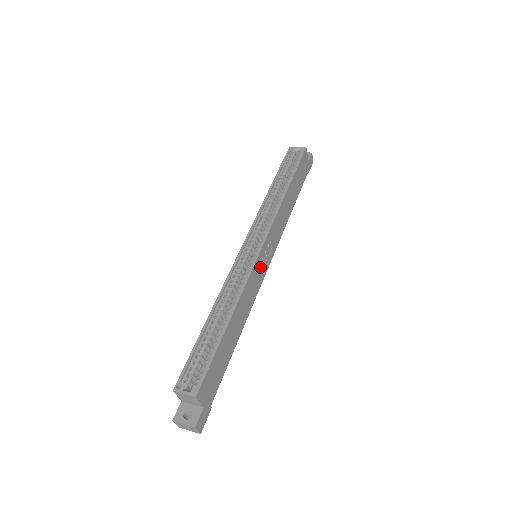
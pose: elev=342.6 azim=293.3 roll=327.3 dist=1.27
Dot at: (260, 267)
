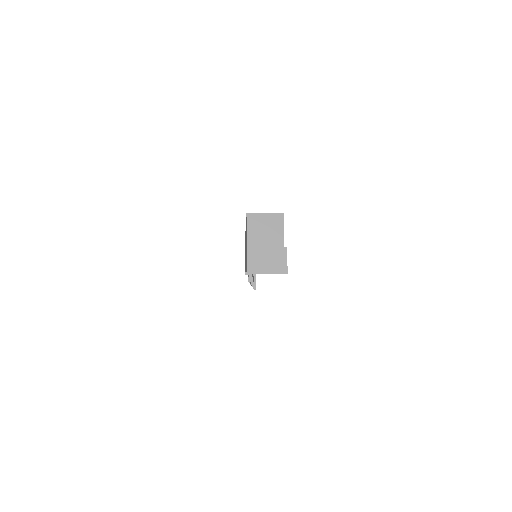
Dot at: occluded
